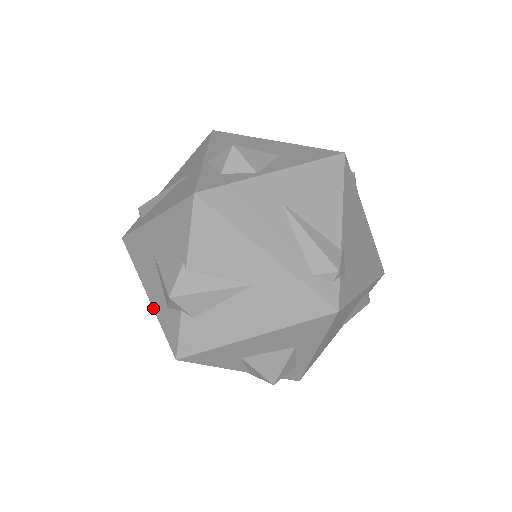
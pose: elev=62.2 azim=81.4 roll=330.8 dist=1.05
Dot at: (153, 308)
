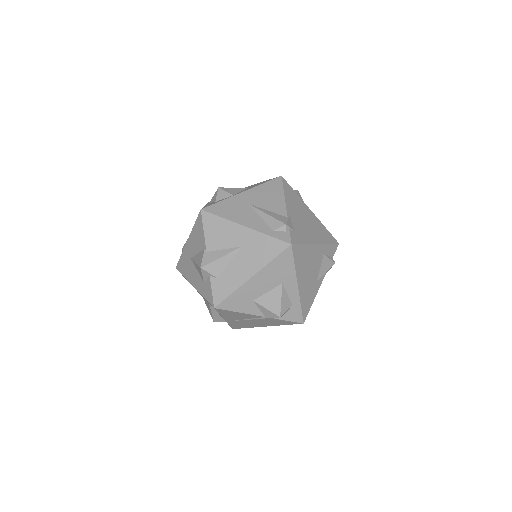
Dot at: (198, 291)
